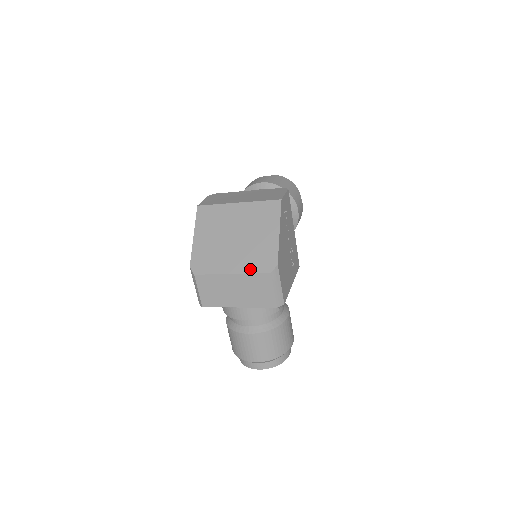
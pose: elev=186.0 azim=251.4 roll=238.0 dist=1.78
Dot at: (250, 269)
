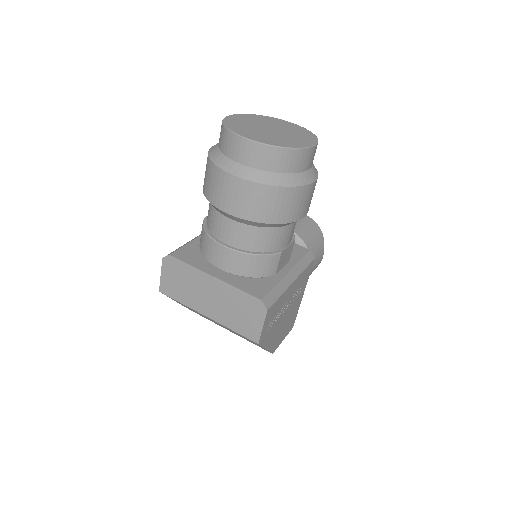
Dot at: occluded
